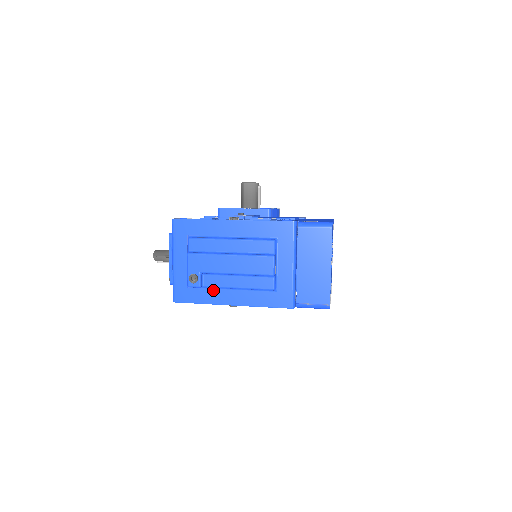
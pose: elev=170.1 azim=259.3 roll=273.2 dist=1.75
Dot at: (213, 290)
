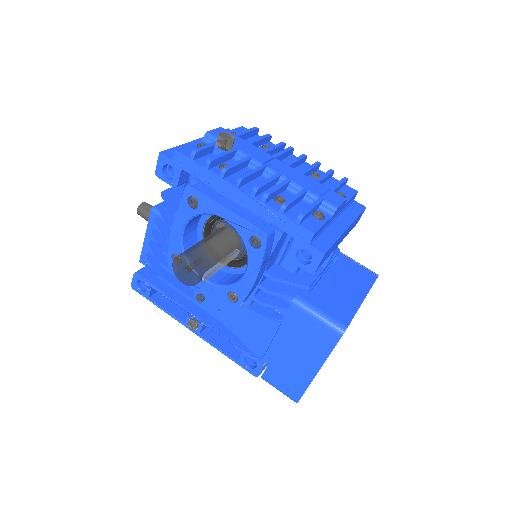
Dot at: occluded
